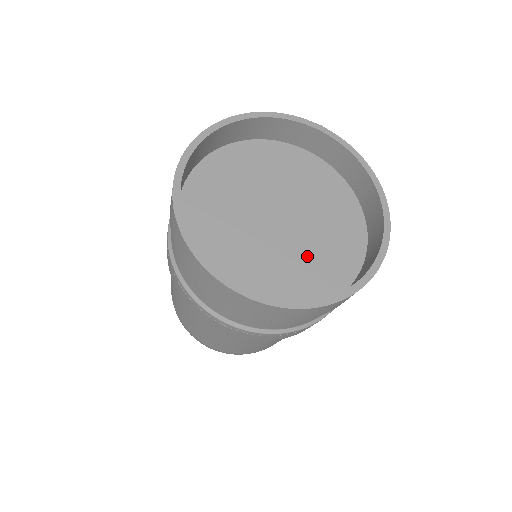
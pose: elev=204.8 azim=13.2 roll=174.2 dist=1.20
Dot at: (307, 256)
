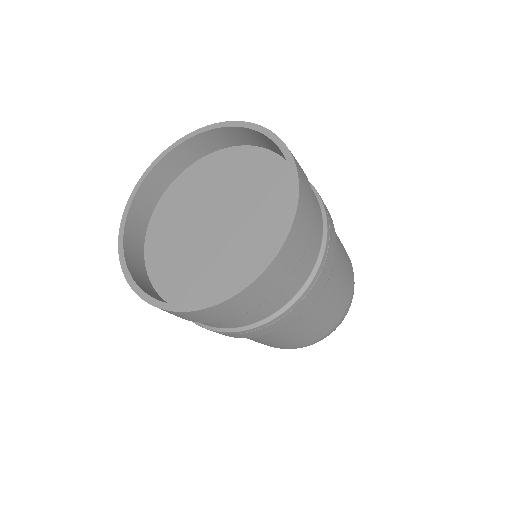
Dot at: (255, 233)
